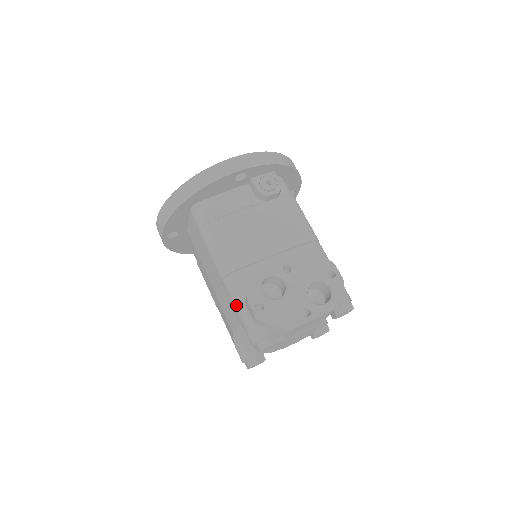
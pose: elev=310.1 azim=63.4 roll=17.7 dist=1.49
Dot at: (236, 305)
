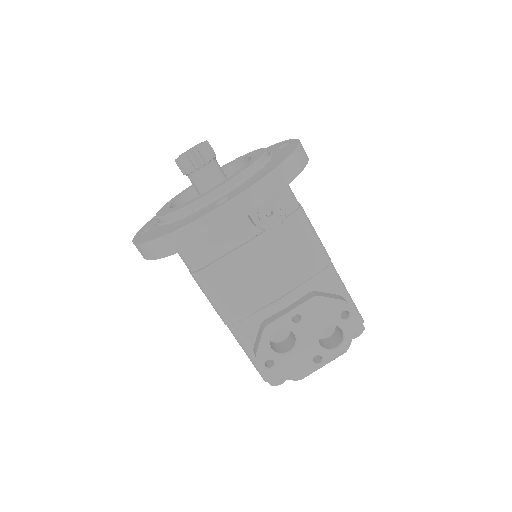
Dot at: occluded
